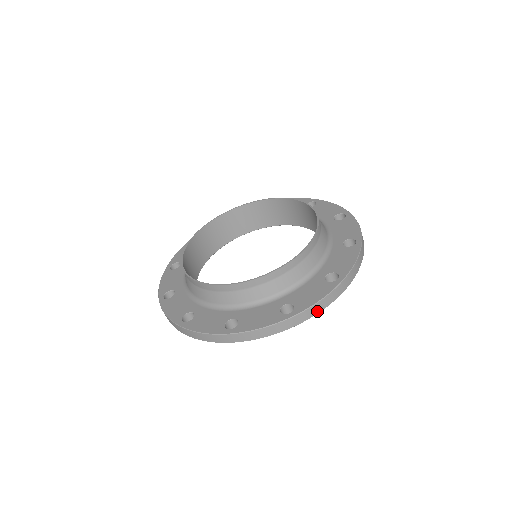
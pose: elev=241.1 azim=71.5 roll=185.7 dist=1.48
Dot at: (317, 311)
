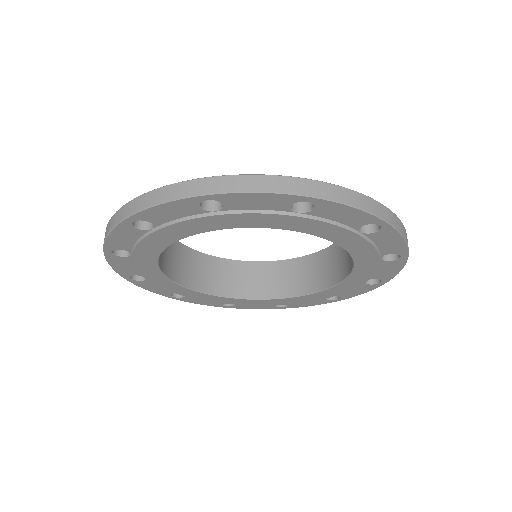
Dot at: (346, 200)
